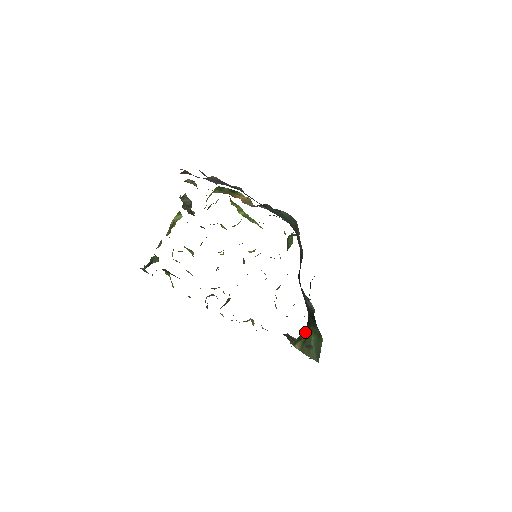
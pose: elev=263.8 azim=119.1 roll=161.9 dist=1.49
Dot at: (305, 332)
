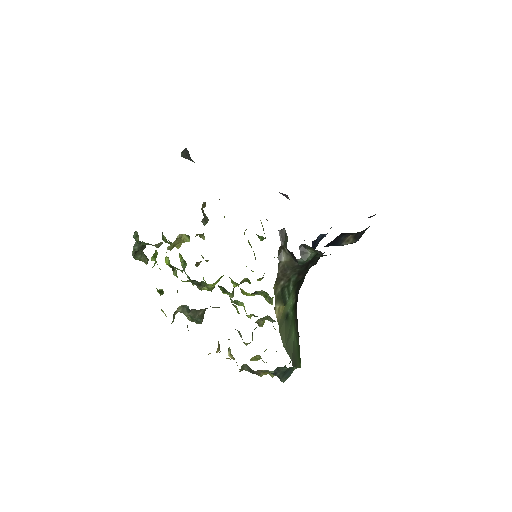
Dot at: (291, 301)
